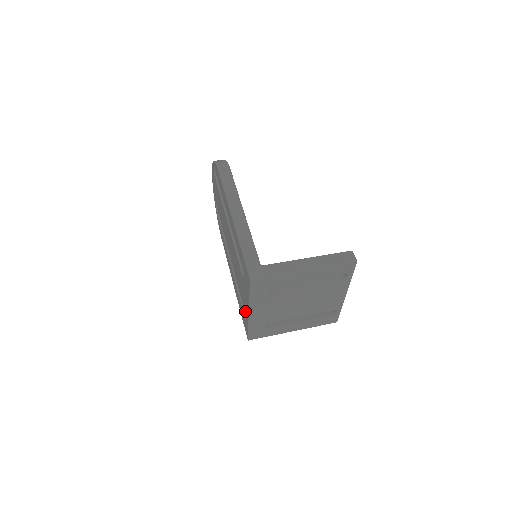
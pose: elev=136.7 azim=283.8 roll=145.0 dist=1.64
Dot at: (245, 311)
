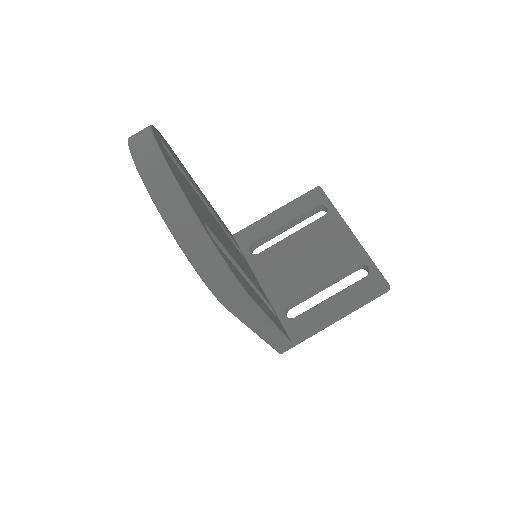
Dot at: occluded
